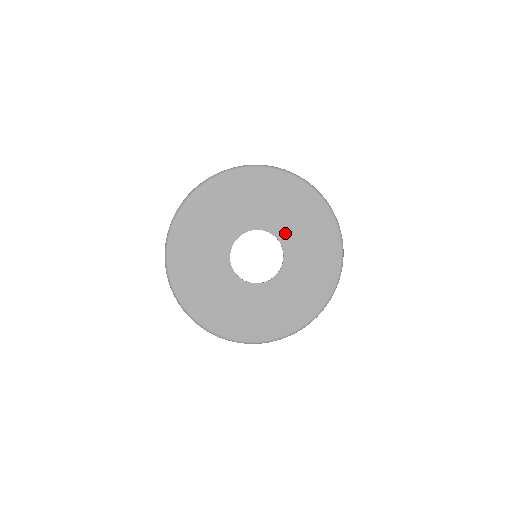
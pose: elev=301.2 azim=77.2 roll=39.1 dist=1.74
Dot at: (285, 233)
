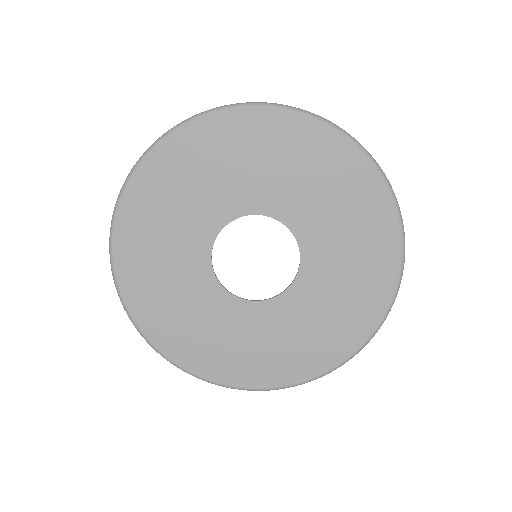
Dot at: (310, 231)
